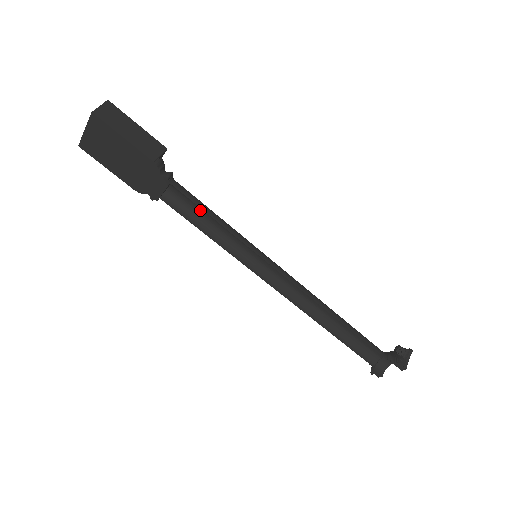
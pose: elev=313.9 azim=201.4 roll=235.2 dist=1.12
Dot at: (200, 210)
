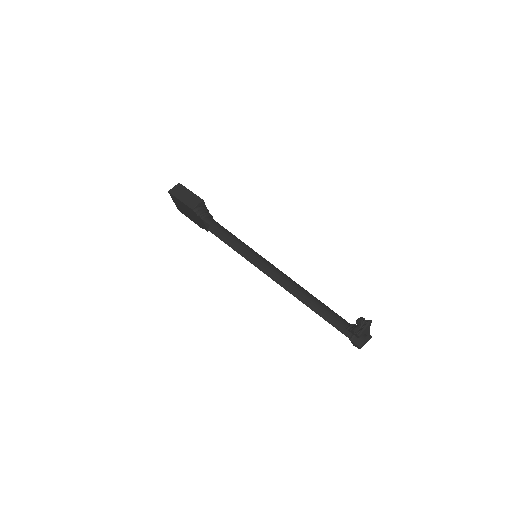
Dot at: occluded
